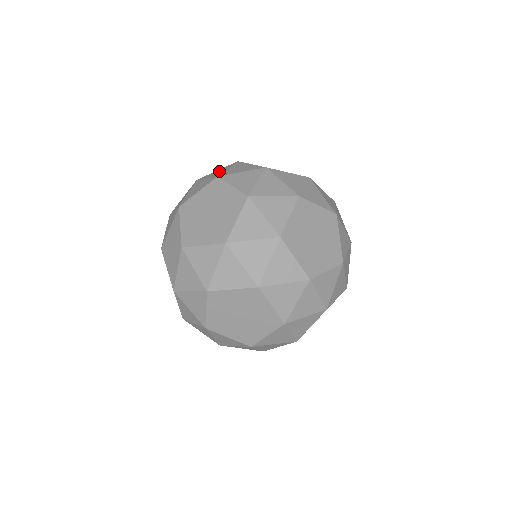
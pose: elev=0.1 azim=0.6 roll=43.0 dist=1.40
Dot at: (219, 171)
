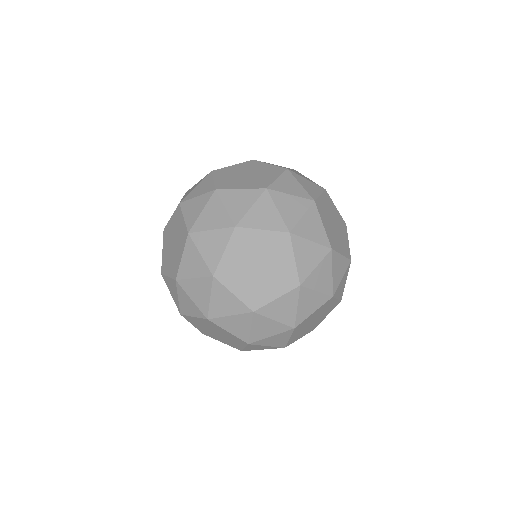
Dot at: (214, 214)
